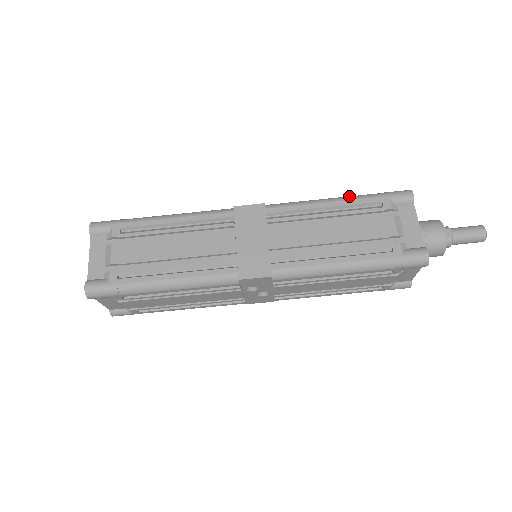
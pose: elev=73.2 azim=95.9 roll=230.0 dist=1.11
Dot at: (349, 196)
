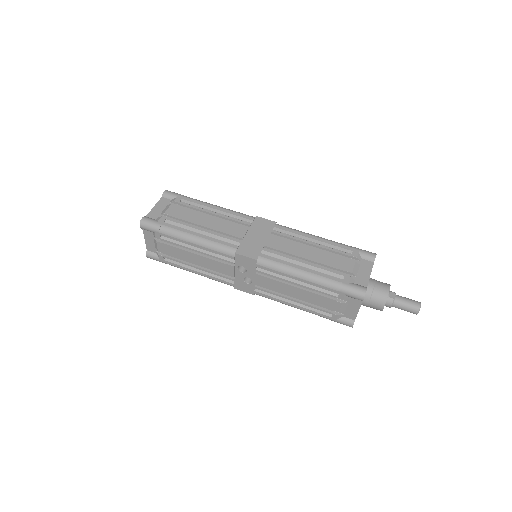
Dot at: (333, 241)
